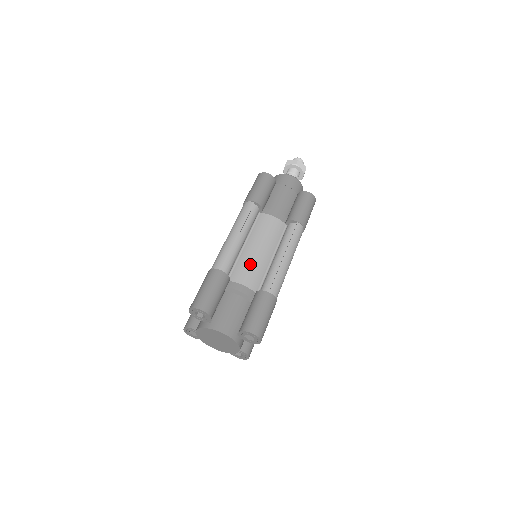
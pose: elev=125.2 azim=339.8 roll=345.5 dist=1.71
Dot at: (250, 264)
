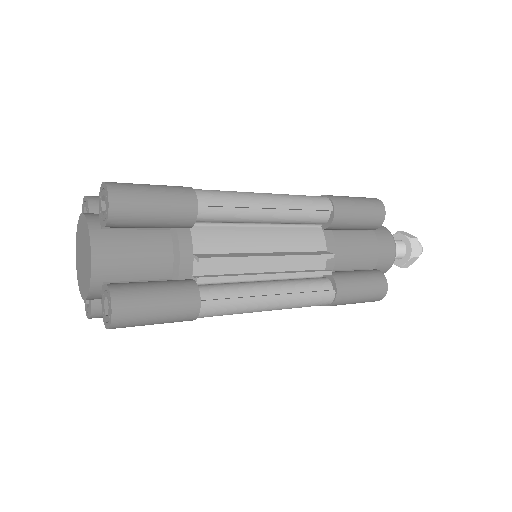
Dot at: occluded
